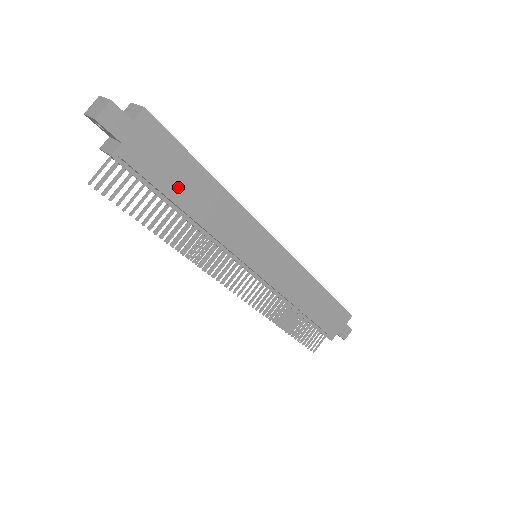
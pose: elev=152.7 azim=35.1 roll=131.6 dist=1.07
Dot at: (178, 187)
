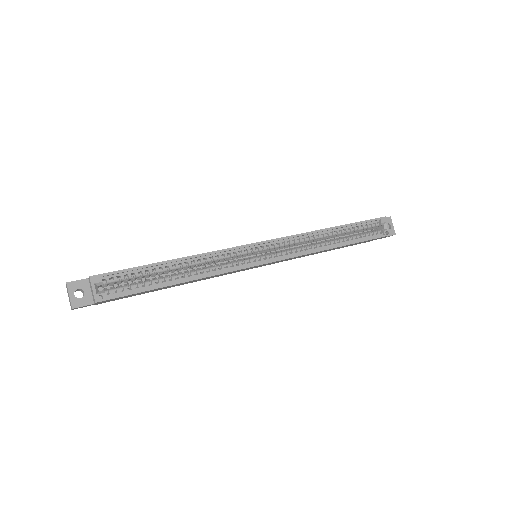
Dot at: occluded
